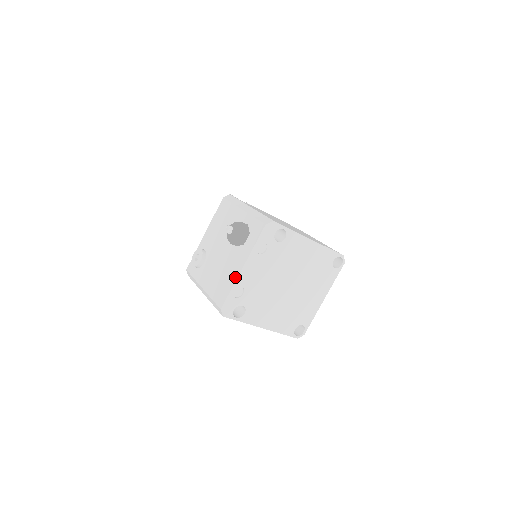
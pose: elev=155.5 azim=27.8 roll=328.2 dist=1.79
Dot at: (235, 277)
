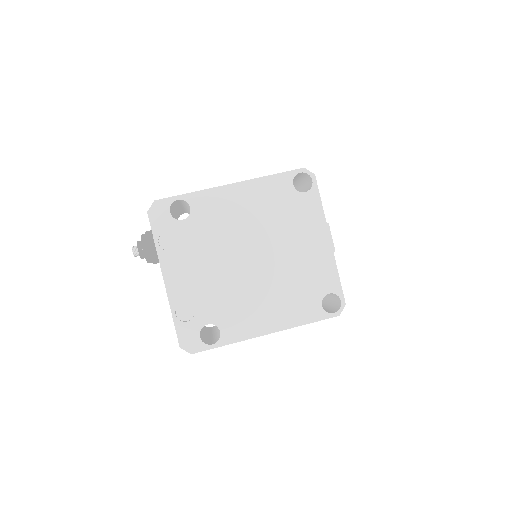
Dot at: occluded
